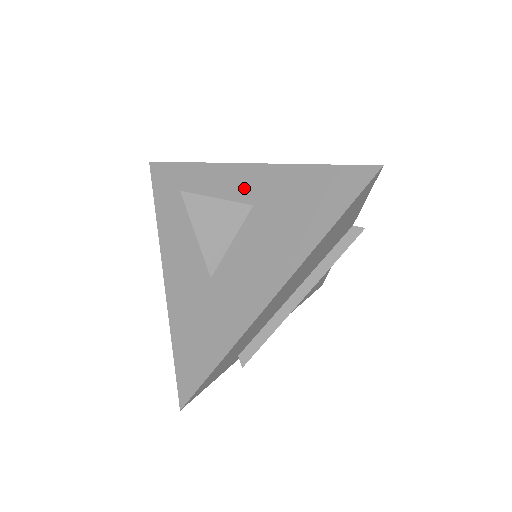
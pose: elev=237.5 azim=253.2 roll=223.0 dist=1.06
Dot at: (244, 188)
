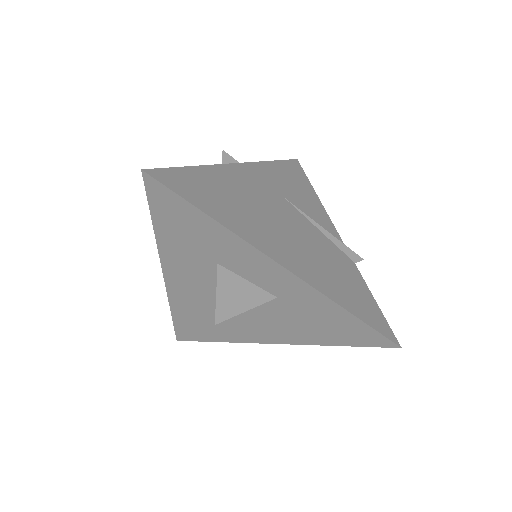
Dot at: (274, 283)
